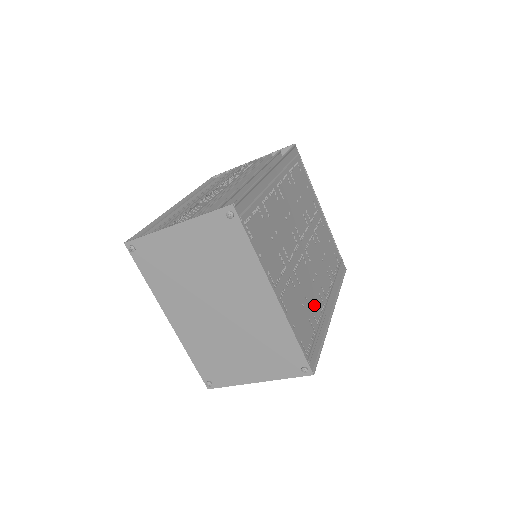
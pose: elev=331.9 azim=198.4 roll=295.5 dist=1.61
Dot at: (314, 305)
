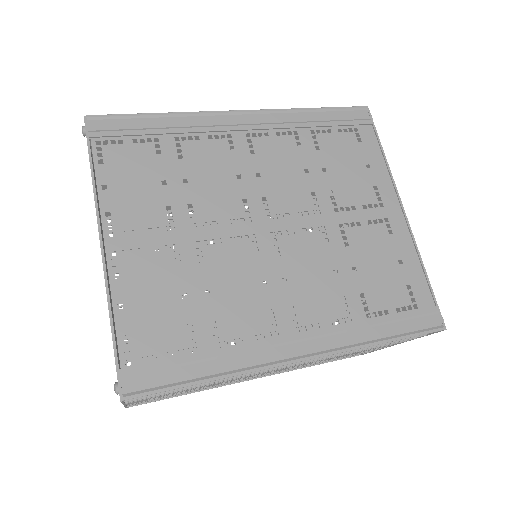
Dot at: (232, 315)
